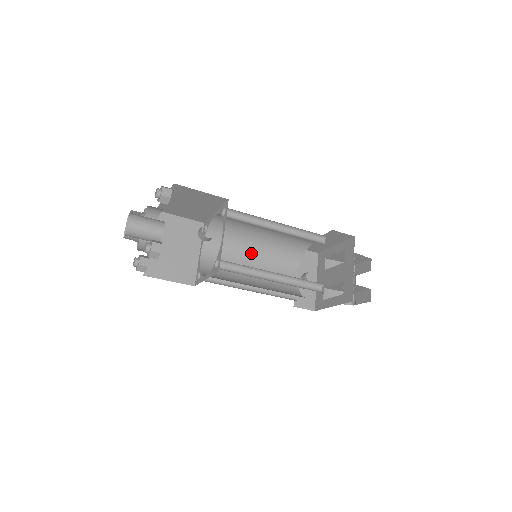
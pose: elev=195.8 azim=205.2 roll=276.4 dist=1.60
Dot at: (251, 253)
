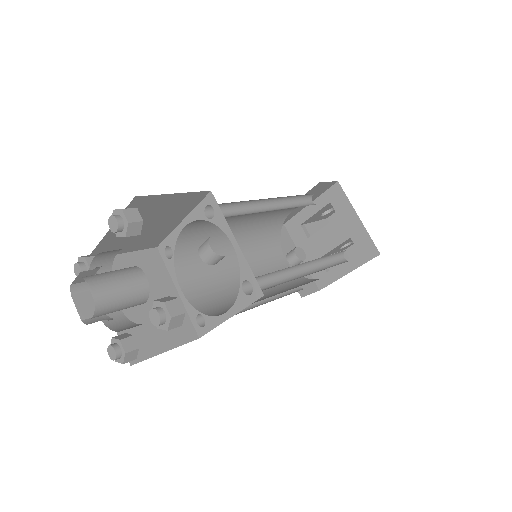
Dot at: (232, 258)
